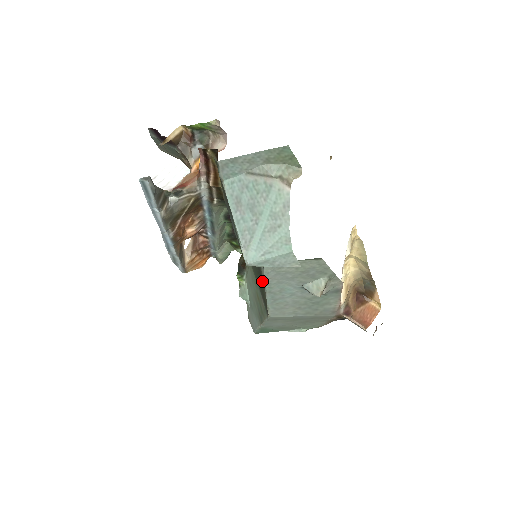
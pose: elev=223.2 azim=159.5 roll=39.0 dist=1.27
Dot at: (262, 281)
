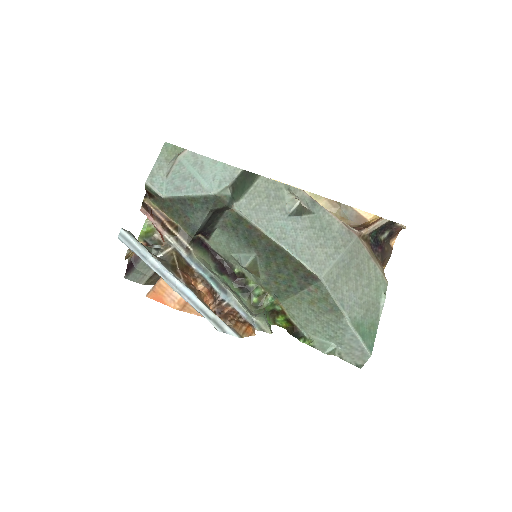
Dot at: (266, 241)
